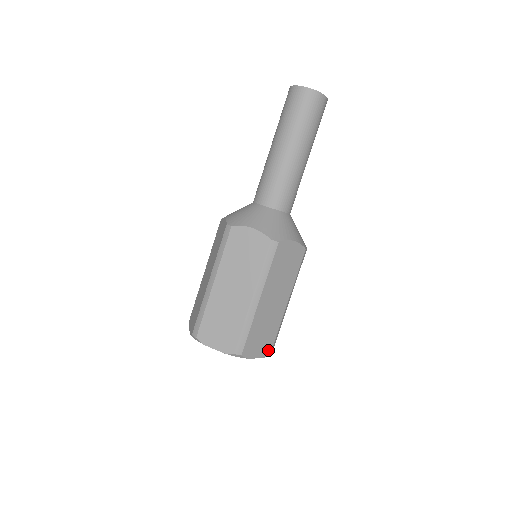
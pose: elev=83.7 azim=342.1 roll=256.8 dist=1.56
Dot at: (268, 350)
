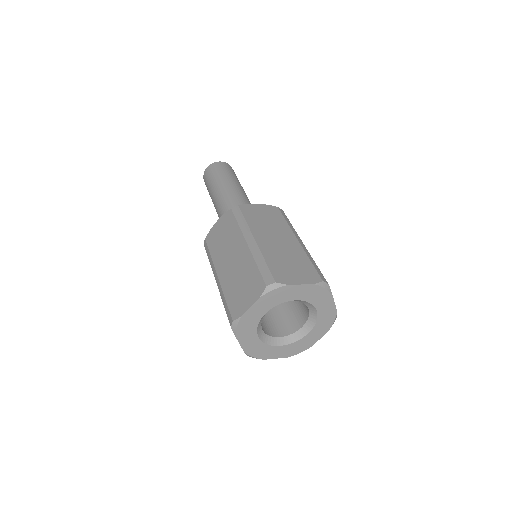
Dot at: occluded
